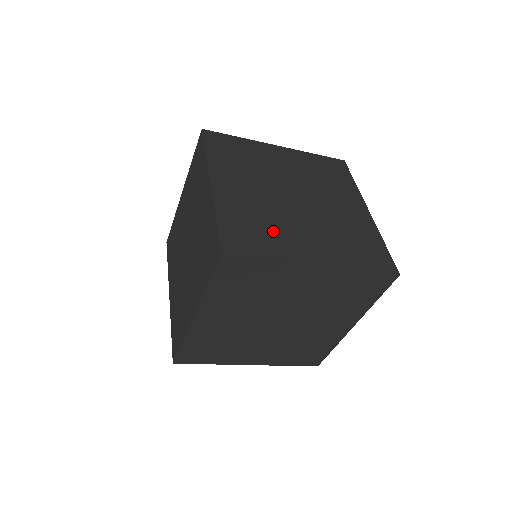
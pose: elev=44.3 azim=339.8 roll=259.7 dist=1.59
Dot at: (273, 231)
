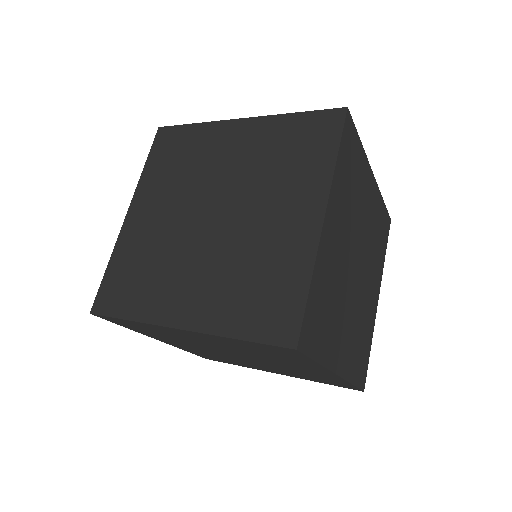
Dot at: (333, 317)
